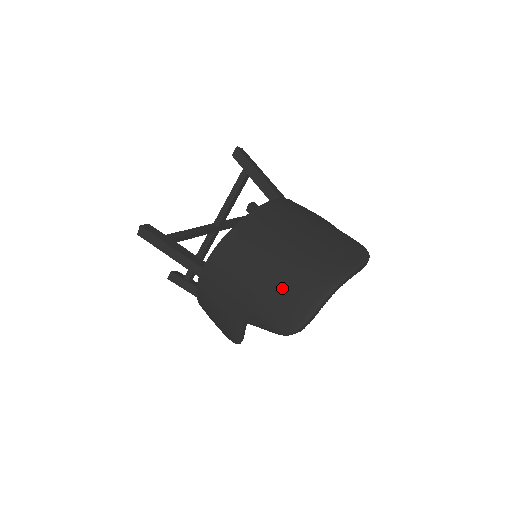
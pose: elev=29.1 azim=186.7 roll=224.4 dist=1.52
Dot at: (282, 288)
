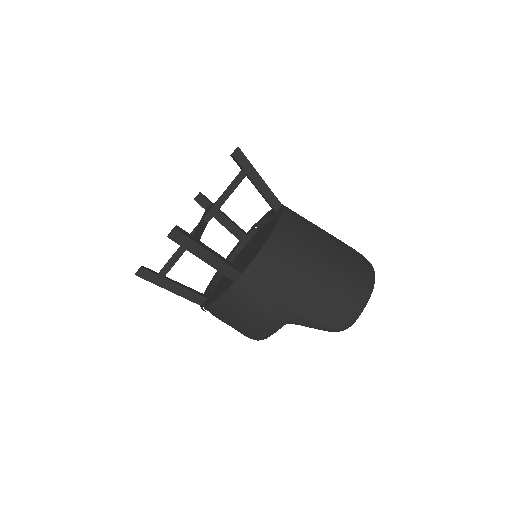
Dot at: (334, 293)
